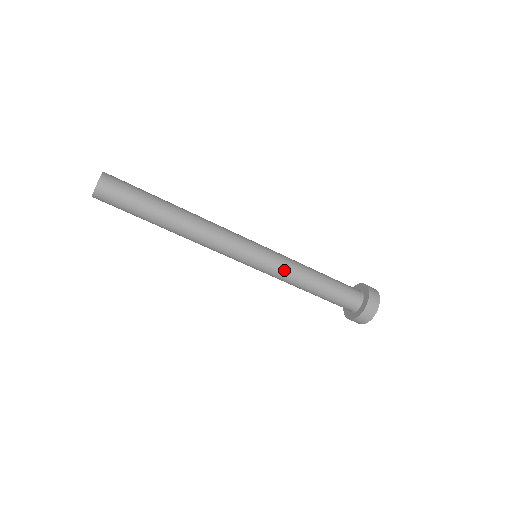
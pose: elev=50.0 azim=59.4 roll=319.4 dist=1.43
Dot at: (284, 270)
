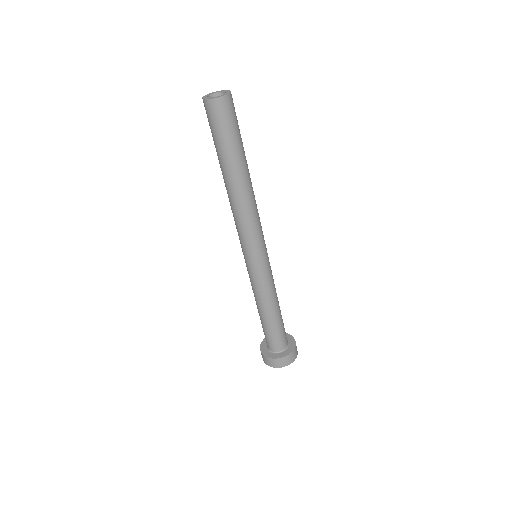
Dot at: (263, 285)
